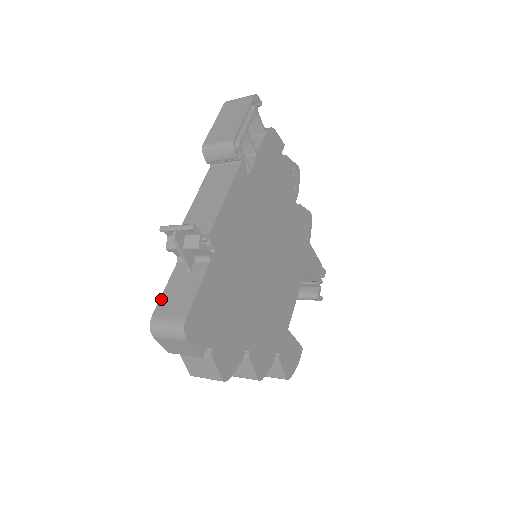
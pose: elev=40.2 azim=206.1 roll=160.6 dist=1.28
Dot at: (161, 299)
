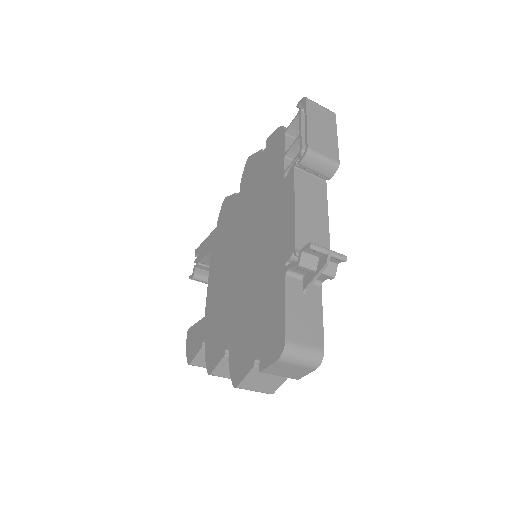
Dot at: (288, 320)
